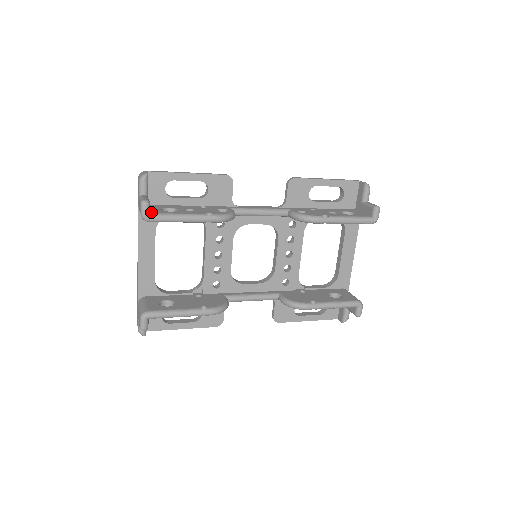
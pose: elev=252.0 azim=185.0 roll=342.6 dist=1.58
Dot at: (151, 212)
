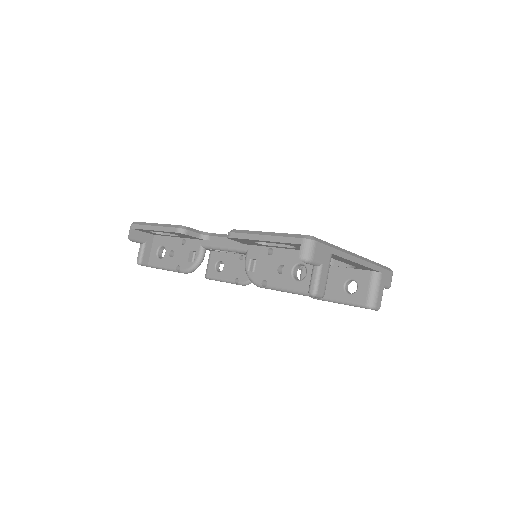
Dot at: (149, 262)
